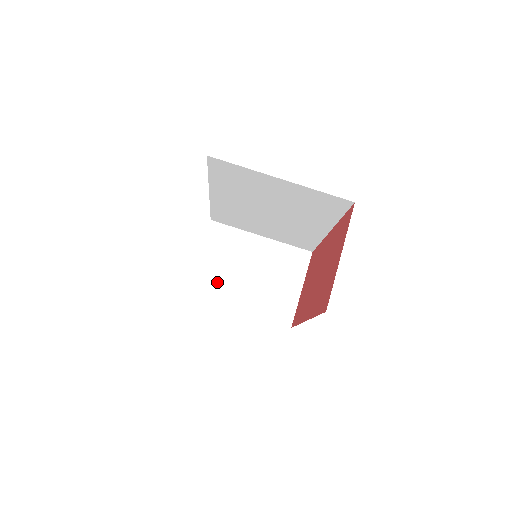
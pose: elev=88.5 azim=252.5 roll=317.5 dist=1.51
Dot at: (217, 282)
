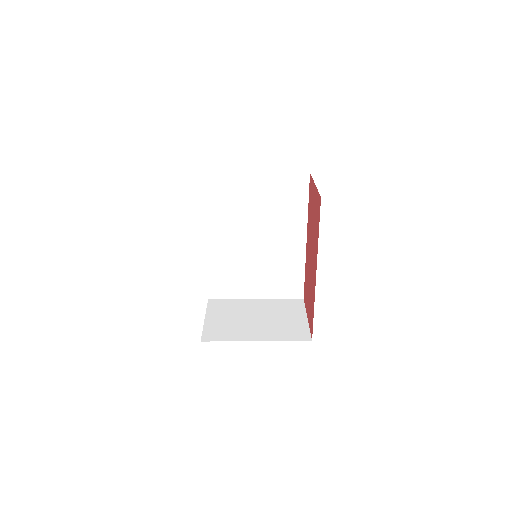
Dot at: (228, 329)
